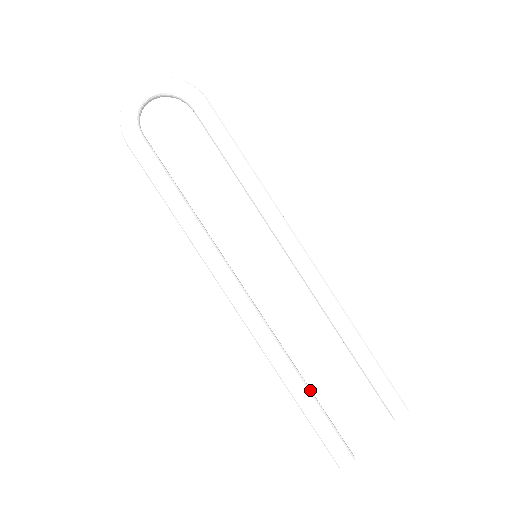
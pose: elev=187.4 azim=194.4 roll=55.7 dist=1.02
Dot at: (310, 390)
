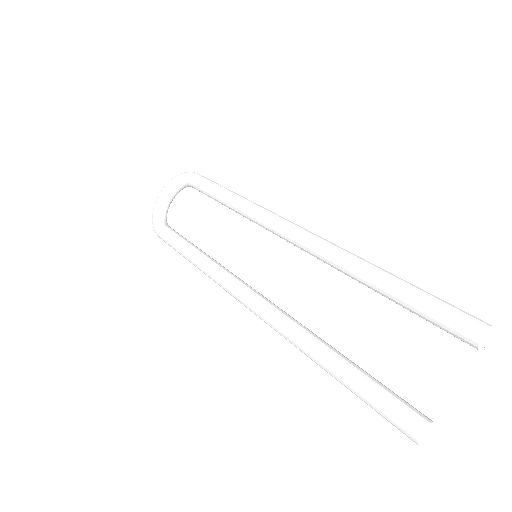
Dot at: (339, 356)
